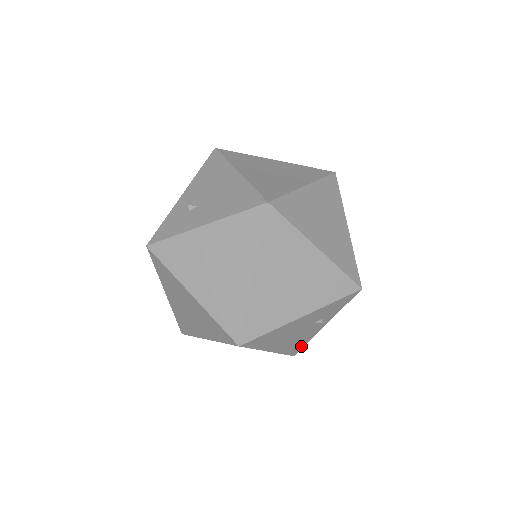
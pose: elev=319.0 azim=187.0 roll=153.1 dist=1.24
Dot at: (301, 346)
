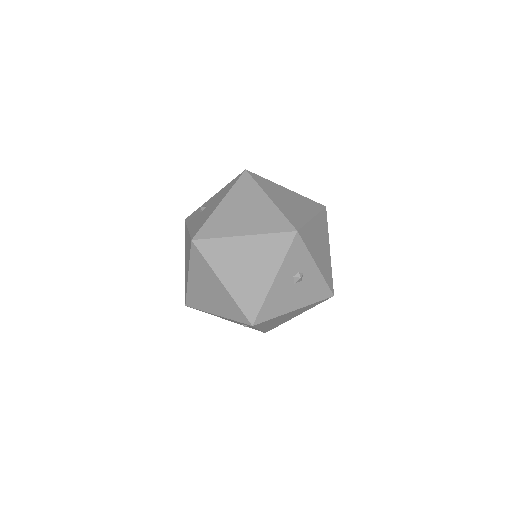
Dot at: occluded
